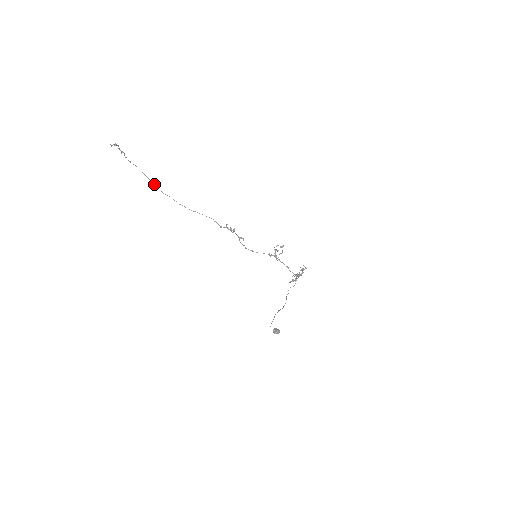
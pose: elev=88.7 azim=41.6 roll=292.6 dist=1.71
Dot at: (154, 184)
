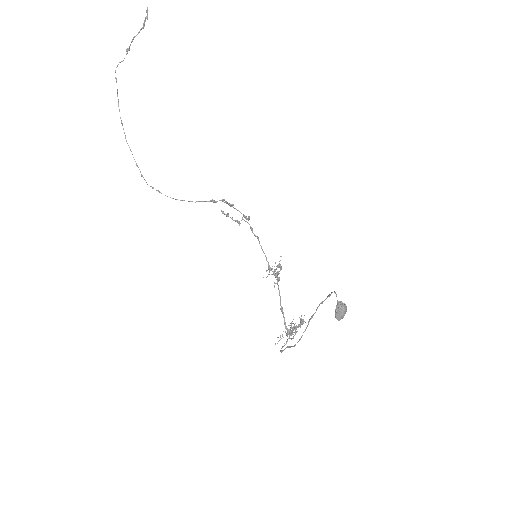
Dot at: (123, 128)
